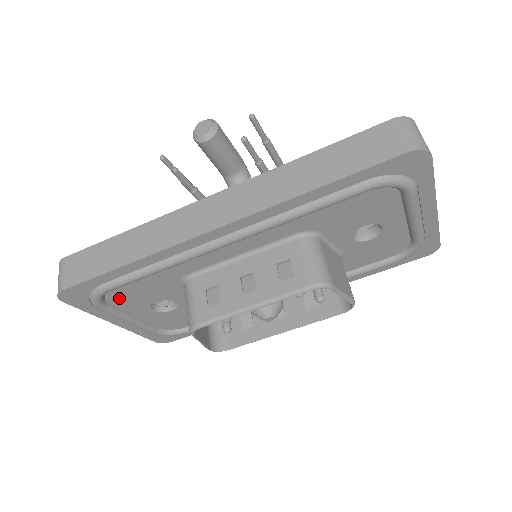
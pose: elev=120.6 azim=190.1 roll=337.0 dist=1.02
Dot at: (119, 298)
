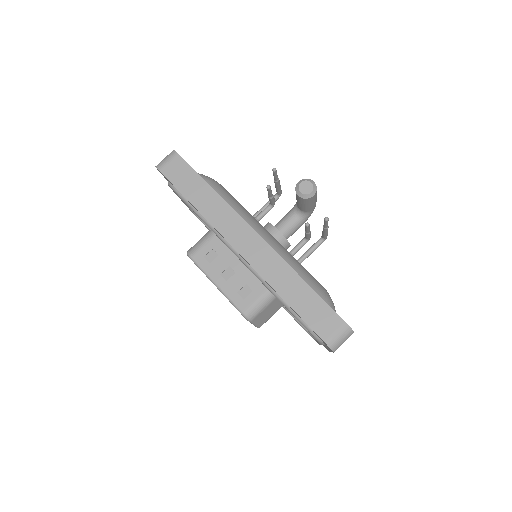
Dot at: occluded
